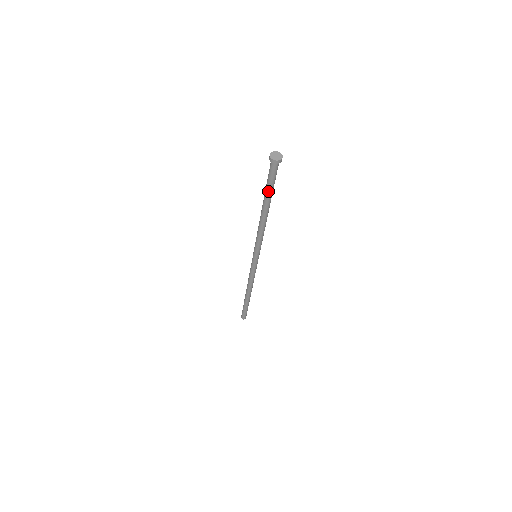
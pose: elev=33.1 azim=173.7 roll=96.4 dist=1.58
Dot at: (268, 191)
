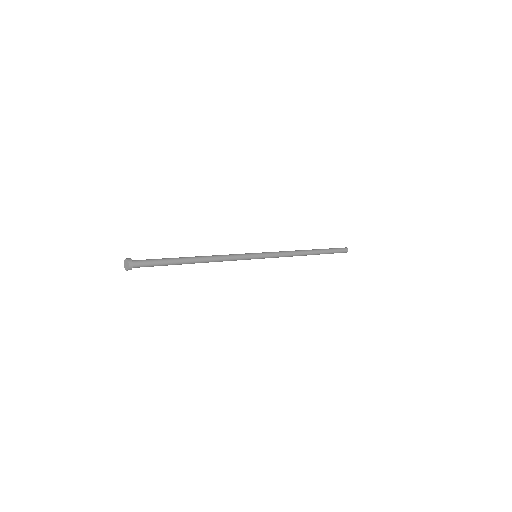
Dot at: (167, 265)
